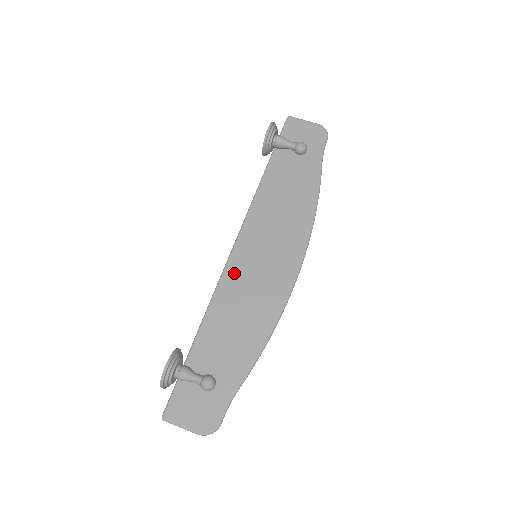
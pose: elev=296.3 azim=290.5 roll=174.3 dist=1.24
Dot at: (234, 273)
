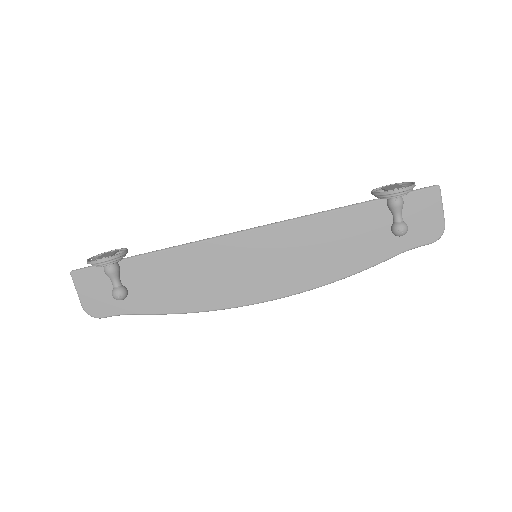
Dot at: (227, 247)
